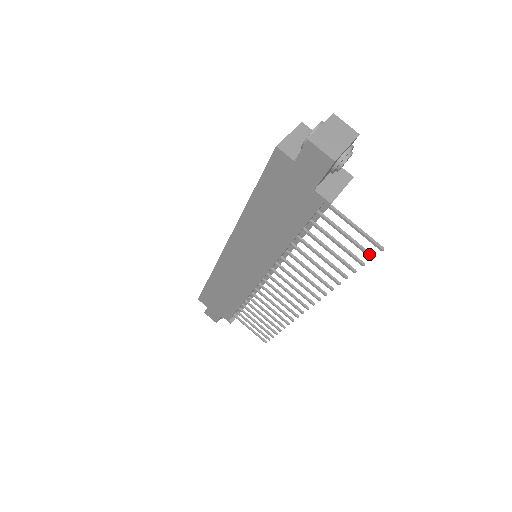
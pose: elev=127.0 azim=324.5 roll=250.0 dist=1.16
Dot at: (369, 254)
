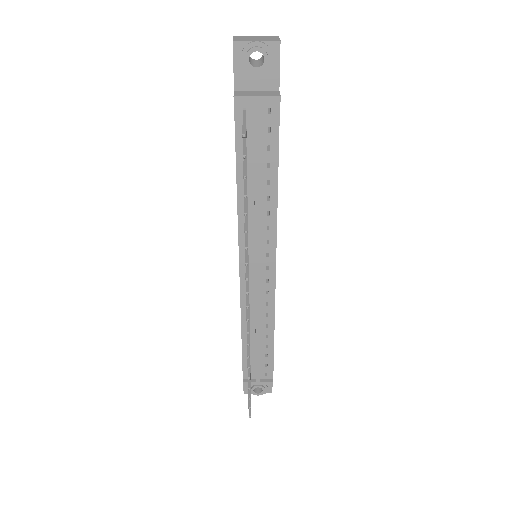
Dot at: (243, 153)
